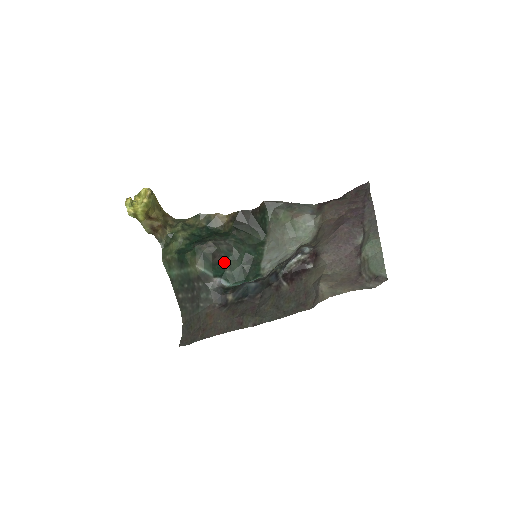
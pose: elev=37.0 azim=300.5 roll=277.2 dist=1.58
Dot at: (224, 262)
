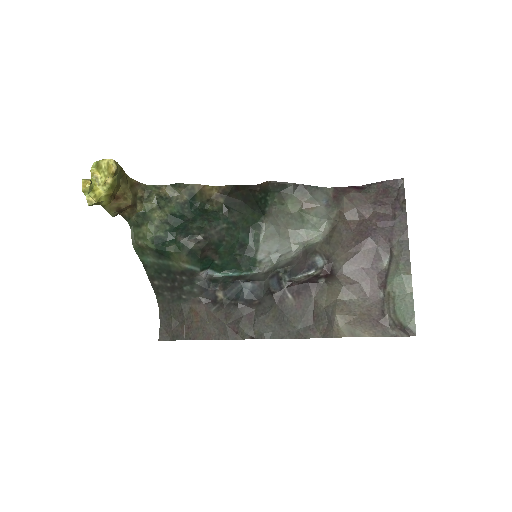
Dot at: (213, 253)
